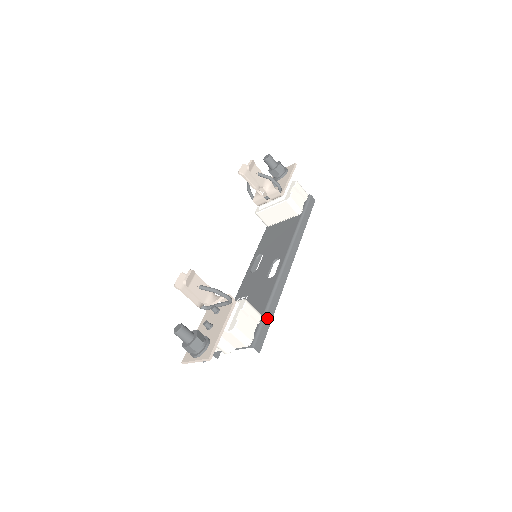
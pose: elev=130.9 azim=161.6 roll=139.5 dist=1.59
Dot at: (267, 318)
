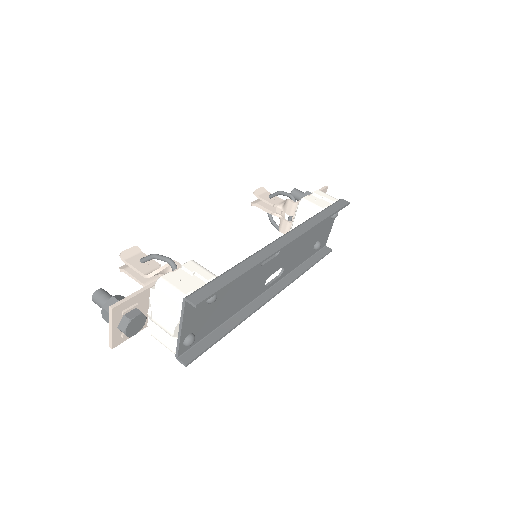
Dot at: (224, 278)
